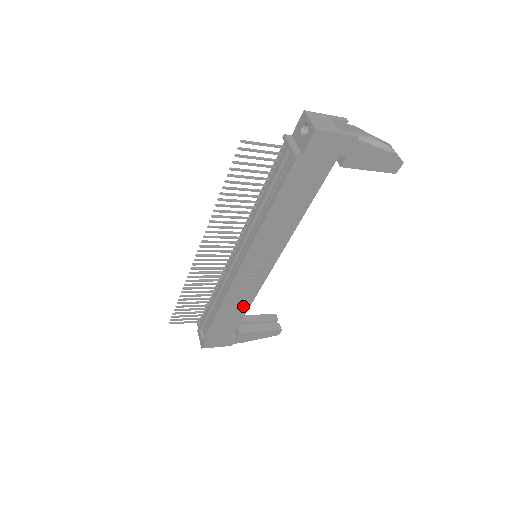
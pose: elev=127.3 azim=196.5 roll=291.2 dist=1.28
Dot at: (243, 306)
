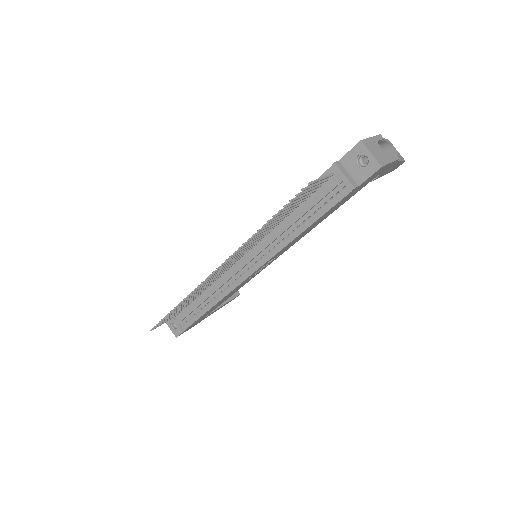
Dot at: (229, 296)
